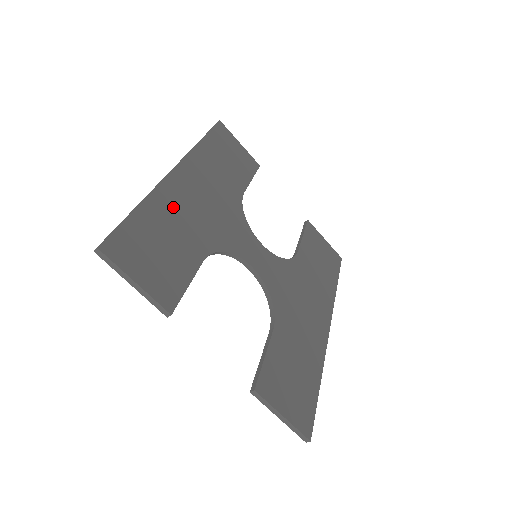
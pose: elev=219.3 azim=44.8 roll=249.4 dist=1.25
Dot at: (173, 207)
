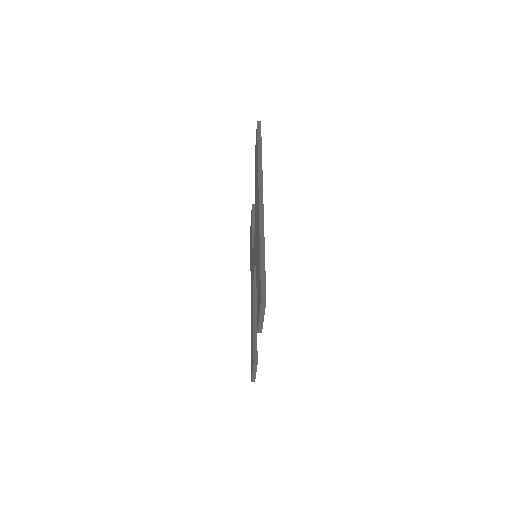
Dot at: occluded
